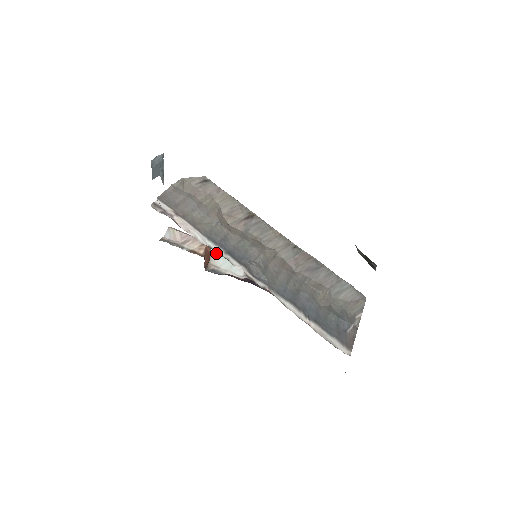
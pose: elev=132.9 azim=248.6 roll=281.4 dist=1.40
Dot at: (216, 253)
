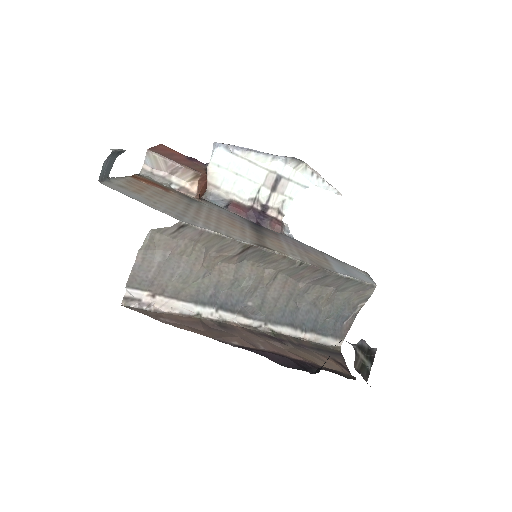
Dot at: (214, 161)
